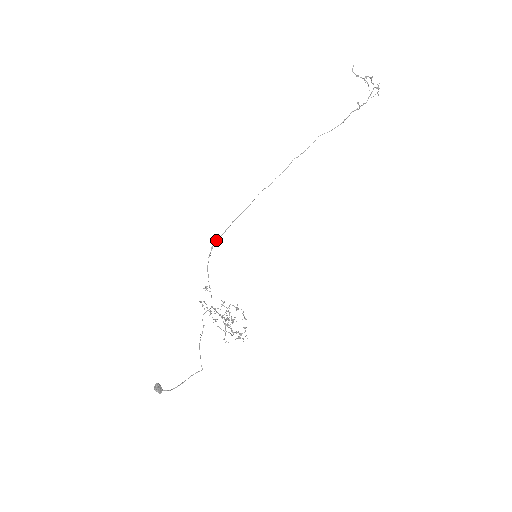
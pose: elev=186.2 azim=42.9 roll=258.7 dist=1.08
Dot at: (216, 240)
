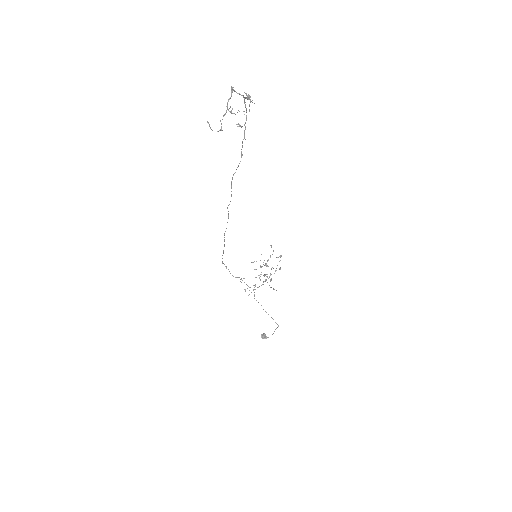
Dot at: (222, 262)
